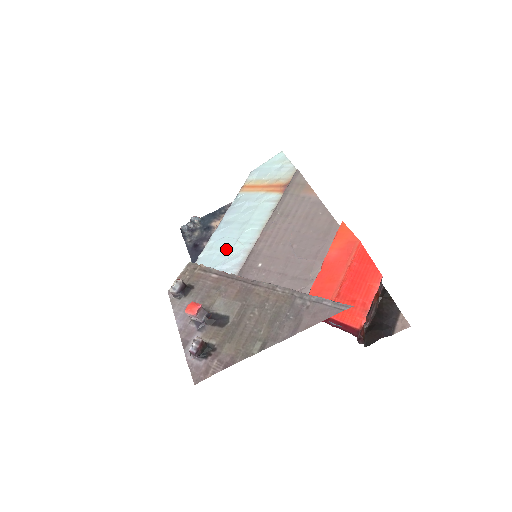
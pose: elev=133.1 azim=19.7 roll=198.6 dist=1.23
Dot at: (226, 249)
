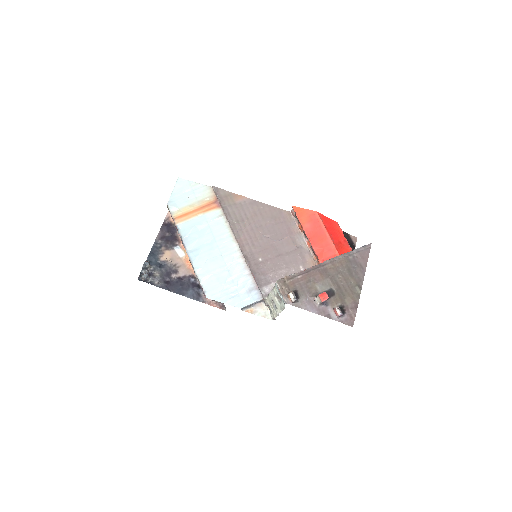
Dot at: (220, 266)
